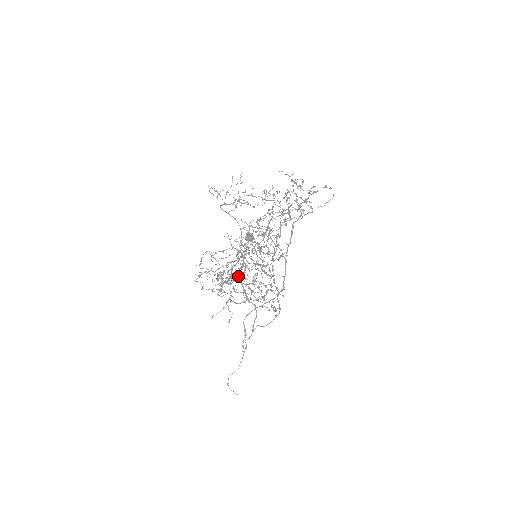
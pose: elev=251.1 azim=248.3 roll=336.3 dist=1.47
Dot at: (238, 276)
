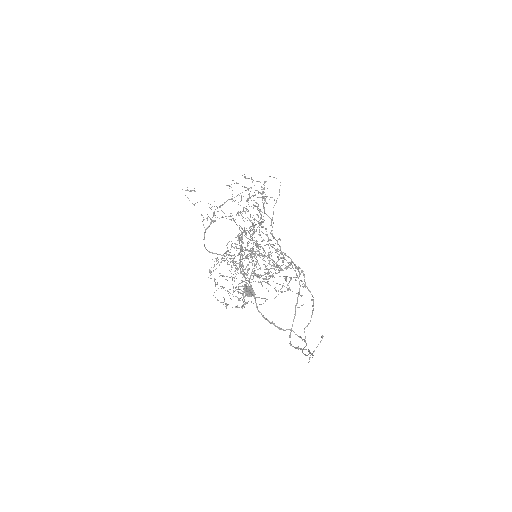
Dot at: occluded
